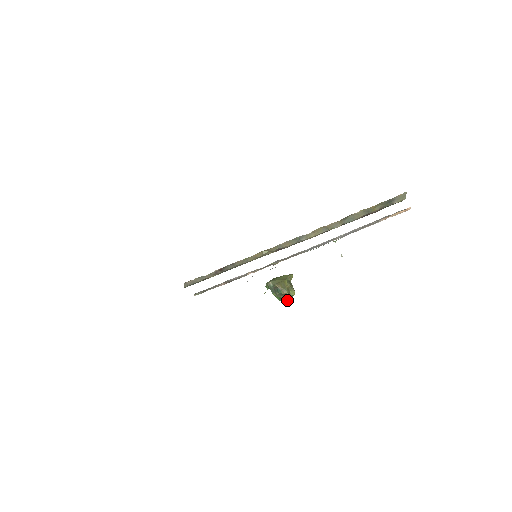
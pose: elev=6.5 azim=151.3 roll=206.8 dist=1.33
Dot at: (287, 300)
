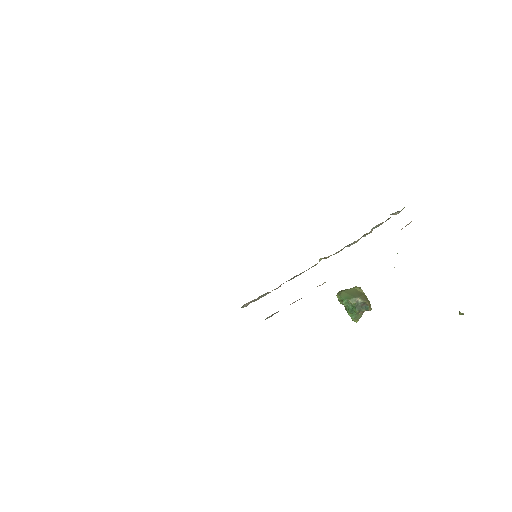
Dot at: (361, 316)
